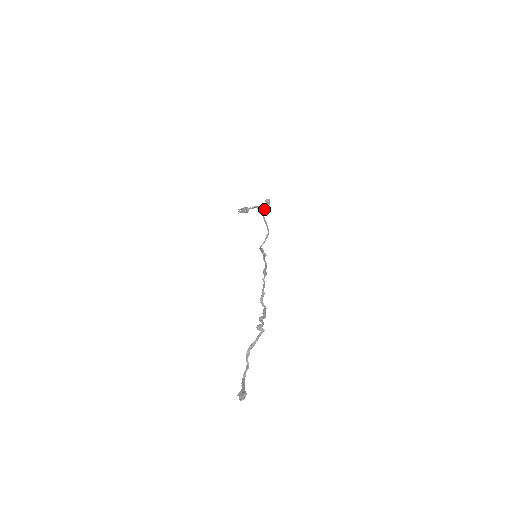
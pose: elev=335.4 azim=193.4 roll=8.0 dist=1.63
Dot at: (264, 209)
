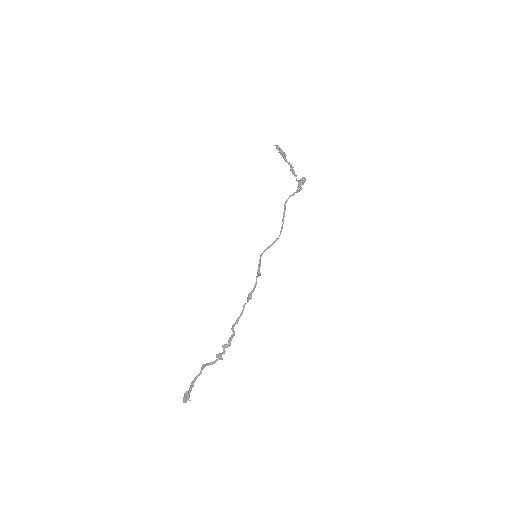
Dot at: occluded
